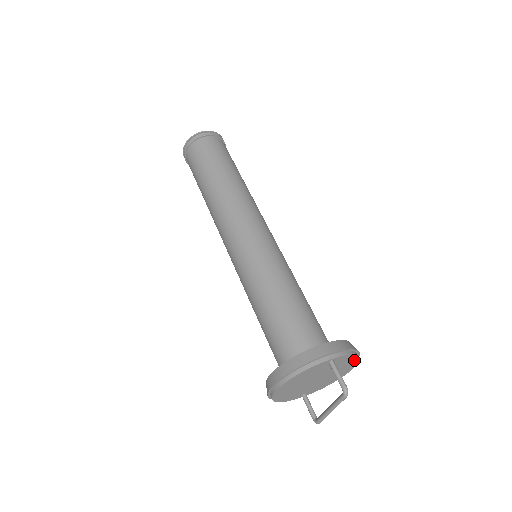
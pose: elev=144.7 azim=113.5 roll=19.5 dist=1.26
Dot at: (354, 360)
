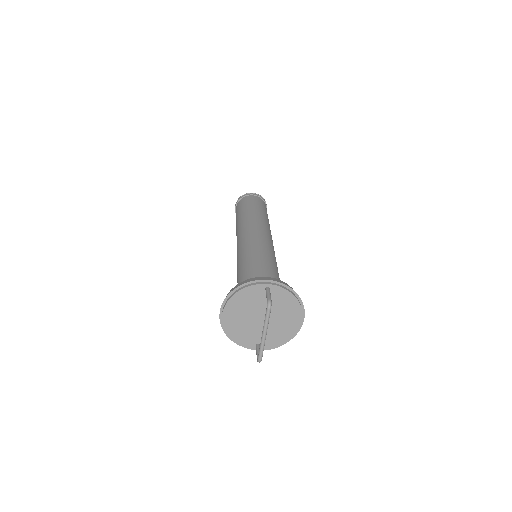
Dot at: (296, 306)
